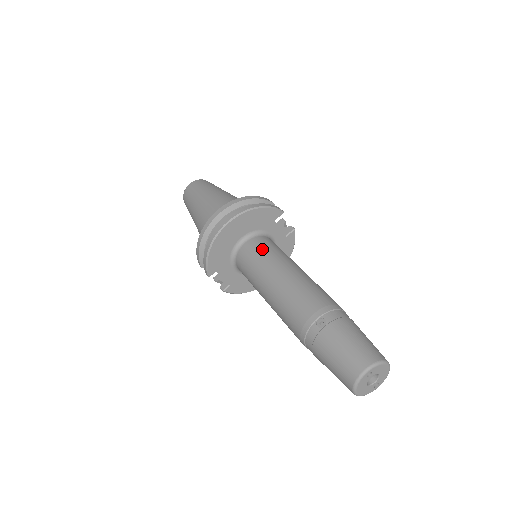
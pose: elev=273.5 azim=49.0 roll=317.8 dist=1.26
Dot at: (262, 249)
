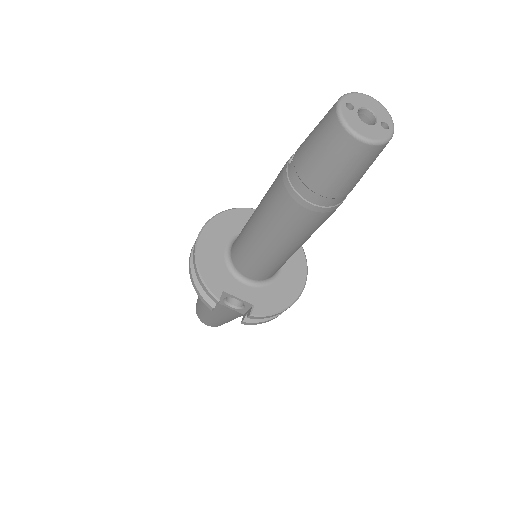
Dot at: occluded
